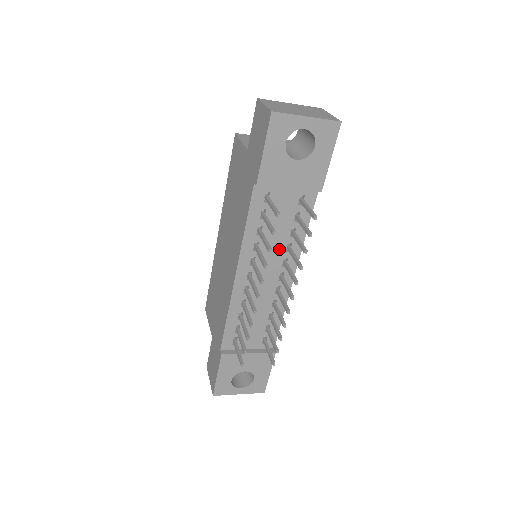
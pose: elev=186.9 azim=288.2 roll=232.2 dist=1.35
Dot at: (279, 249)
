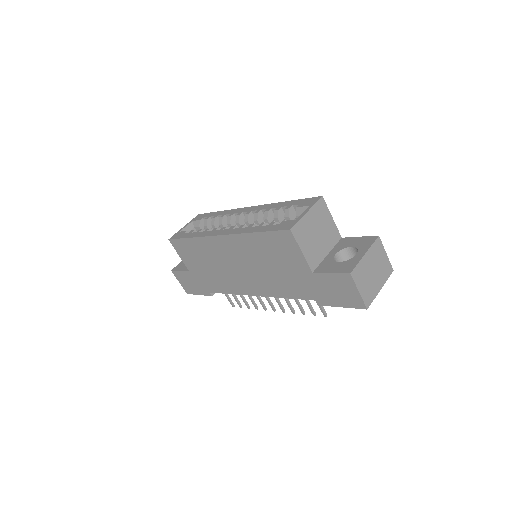
Dot at: occluded
